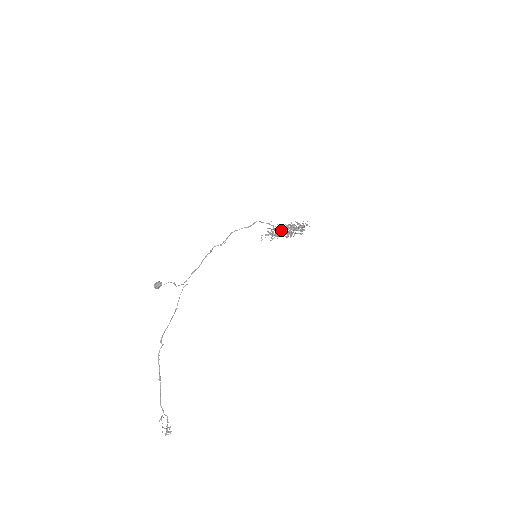
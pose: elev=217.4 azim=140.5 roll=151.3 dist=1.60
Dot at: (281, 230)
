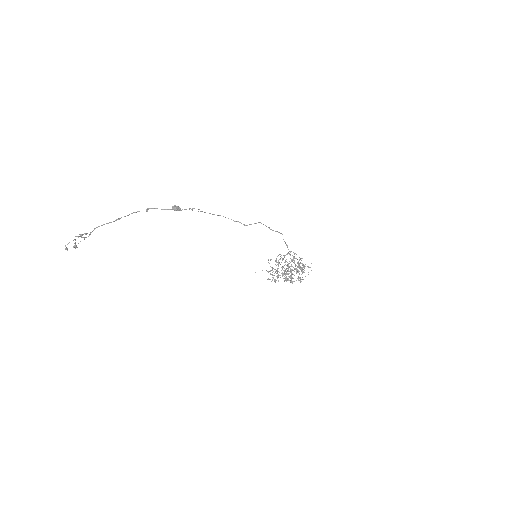
Dot at: occluded
